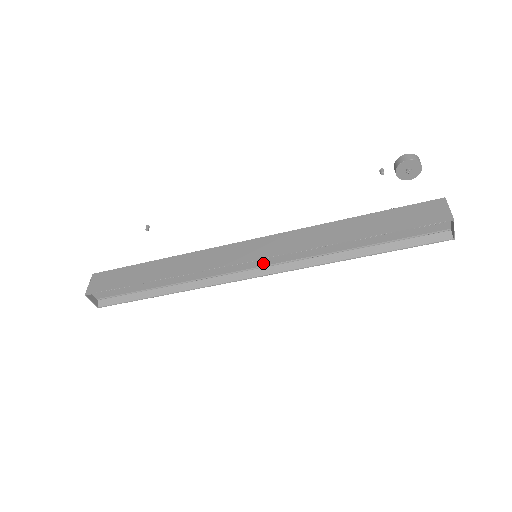
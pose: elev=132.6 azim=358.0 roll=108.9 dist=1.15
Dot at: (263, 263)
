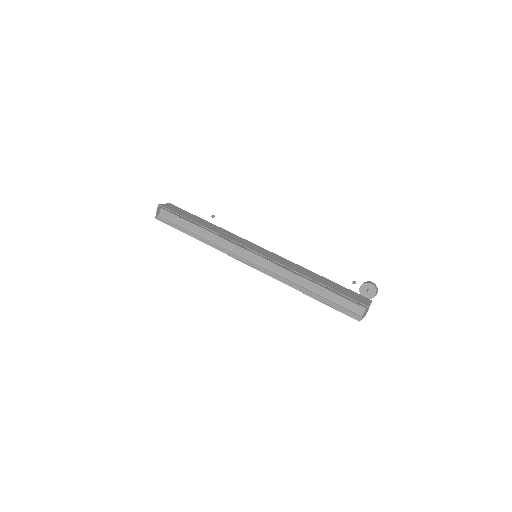
Dot at: (256, 260)
